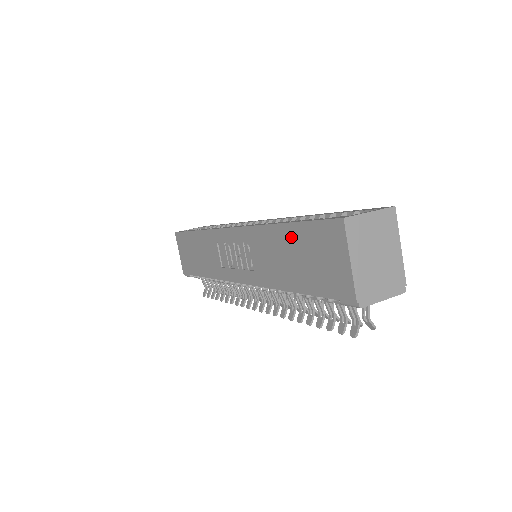
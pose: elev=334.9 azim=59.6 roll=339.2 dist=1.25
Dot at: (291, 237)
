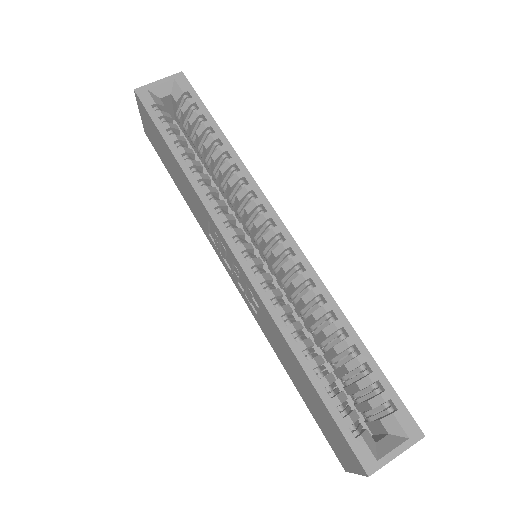
Dot at: (308, 385)
